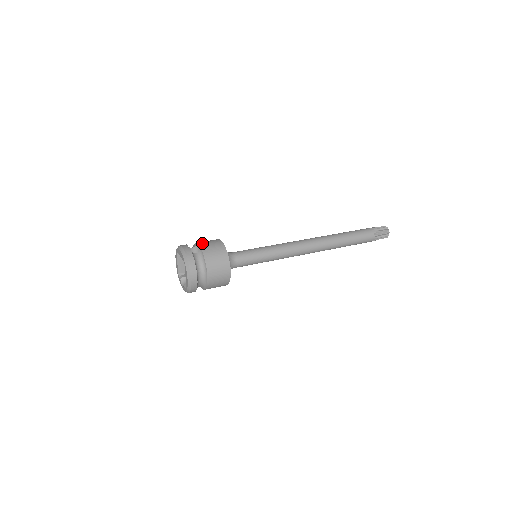
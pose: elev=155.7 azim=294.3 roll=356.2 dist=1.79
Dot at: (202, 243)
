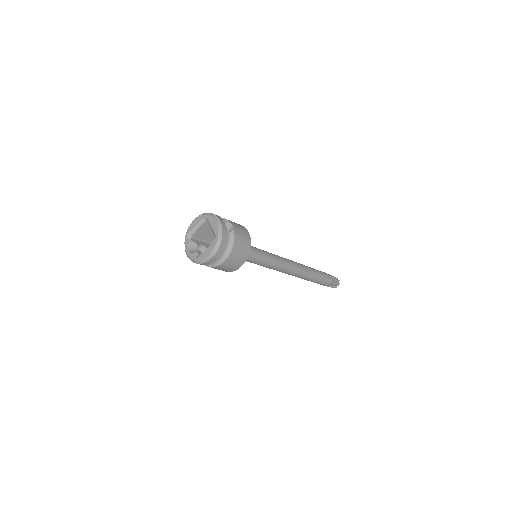
Dot at: (234, 224)
